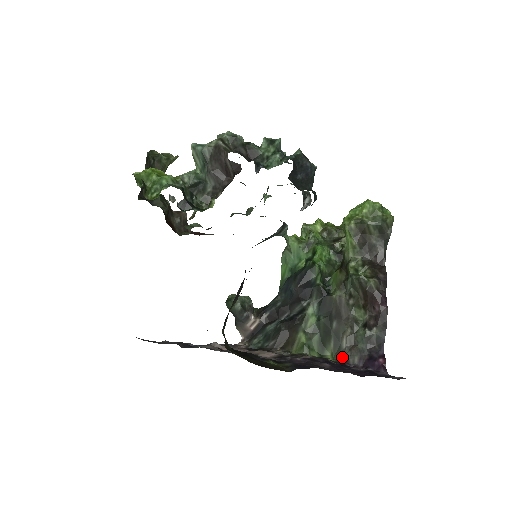
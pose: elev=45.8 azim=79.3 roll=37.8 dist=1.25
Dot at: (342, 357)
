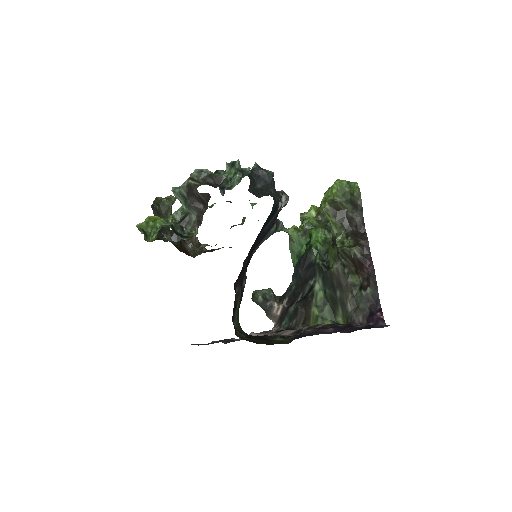
Dot at: (350, 319)
